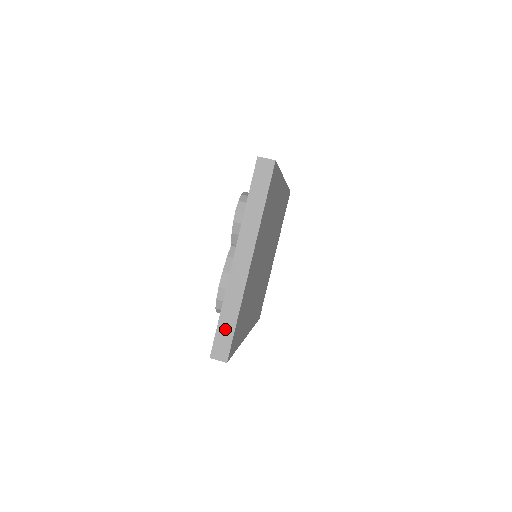
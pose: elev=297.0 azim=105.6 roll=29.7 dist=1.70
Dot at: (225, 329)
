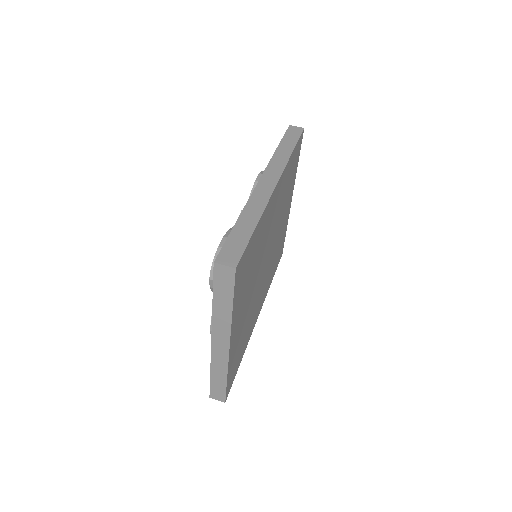
Dot at: (217, 384)
